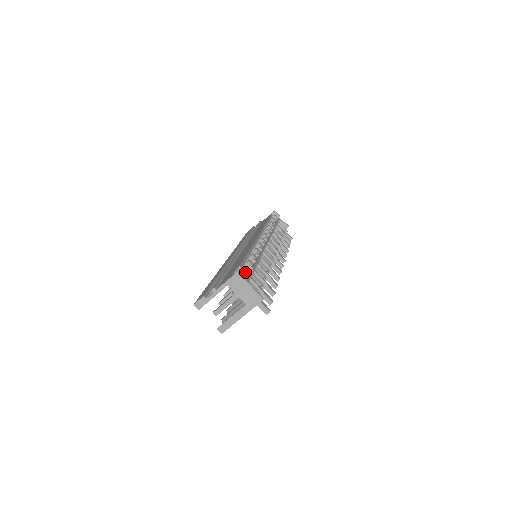
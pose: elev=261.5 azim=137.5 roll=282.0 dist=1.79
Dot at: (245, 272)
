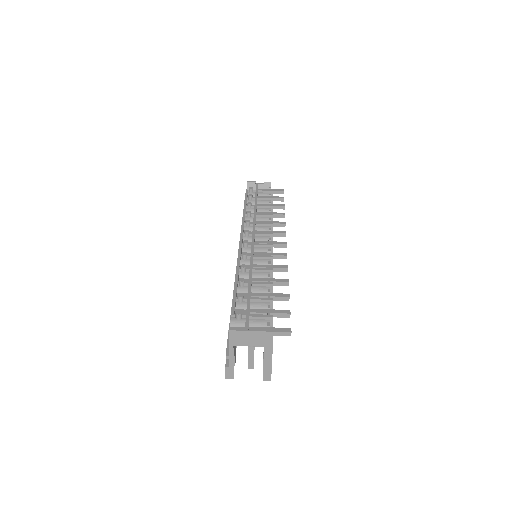
Dot at: (239, 316)
